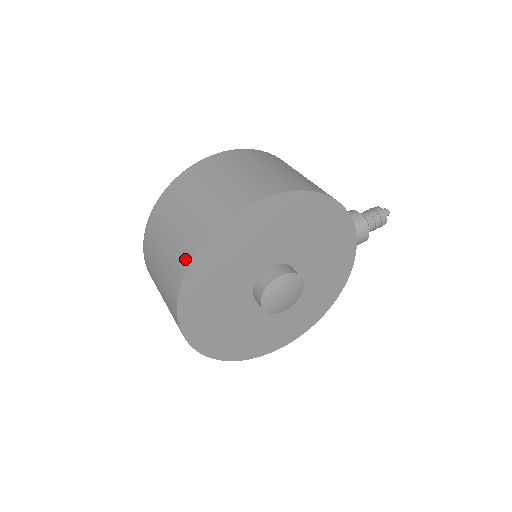
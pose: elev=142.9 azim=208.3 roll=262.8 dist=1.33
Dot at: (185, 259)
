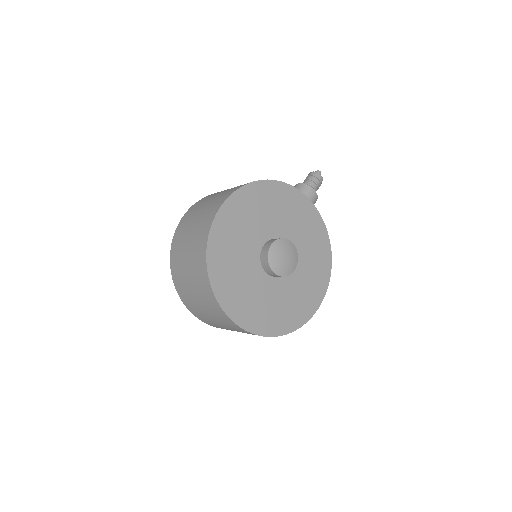
Dot at: (204, 273)
